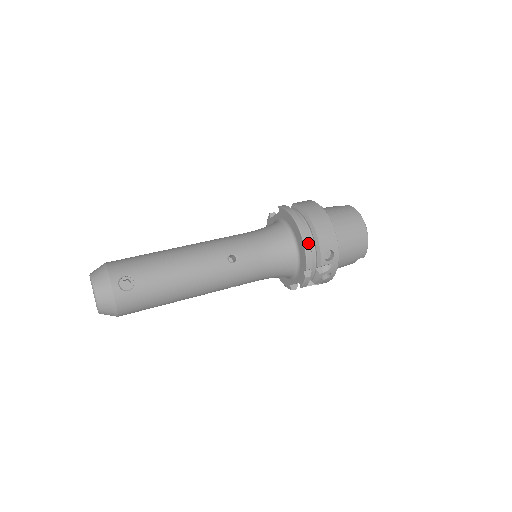
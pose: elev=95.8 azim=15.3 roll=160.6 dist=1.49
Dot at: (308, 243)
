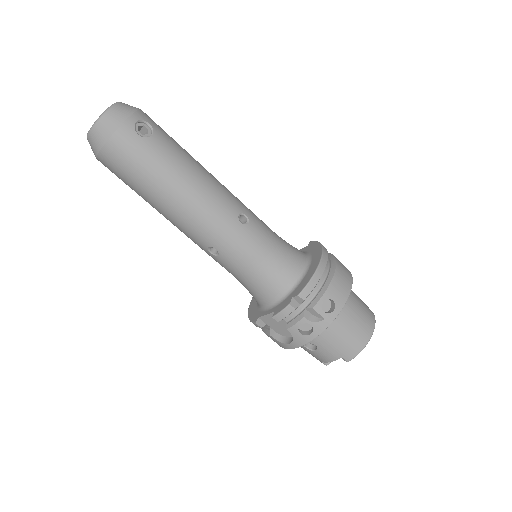
Dot at: (321, 272)
